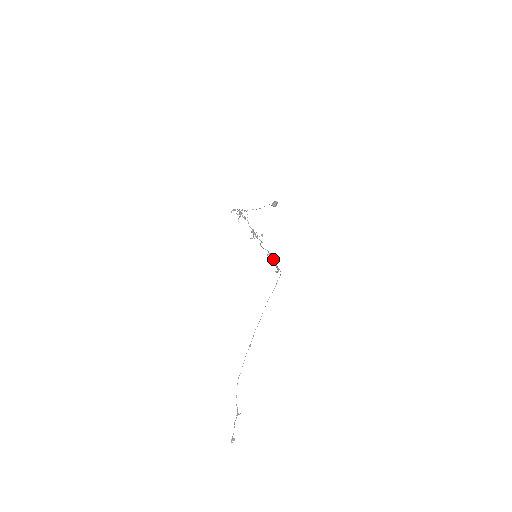
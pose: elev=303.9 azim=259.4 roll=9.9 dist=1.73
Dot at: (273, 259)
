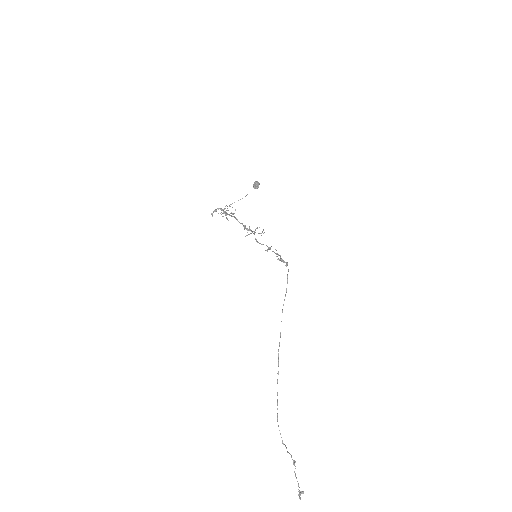
Dot at: (275, 253)
